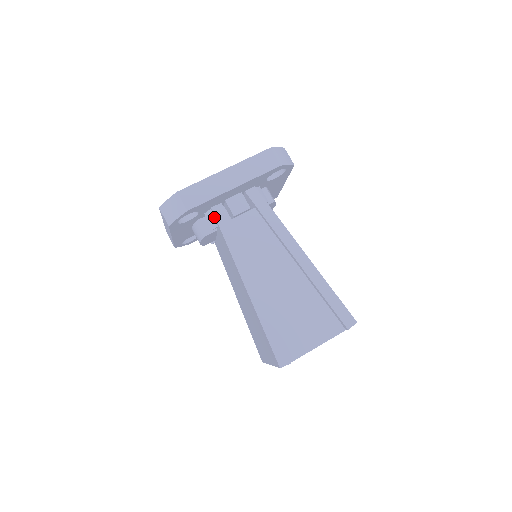
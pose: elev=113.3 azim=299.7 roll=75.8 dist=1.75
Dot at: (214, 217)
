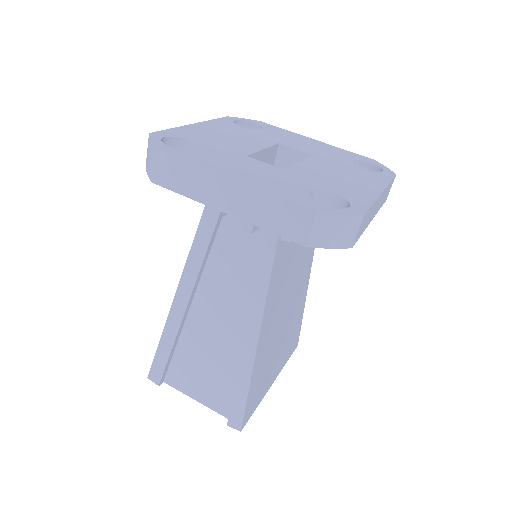
Dot at: occluded
